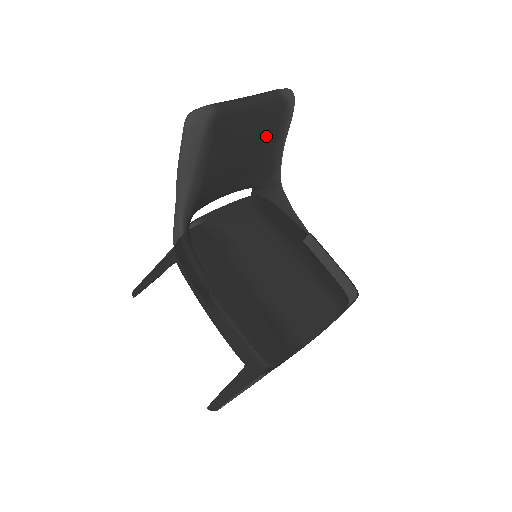
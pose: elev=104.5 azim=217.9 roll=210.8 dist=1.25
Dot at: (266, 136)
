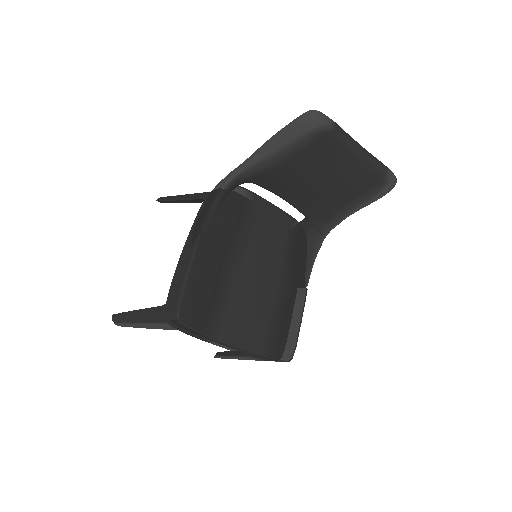
Dot at: (348, 188)
